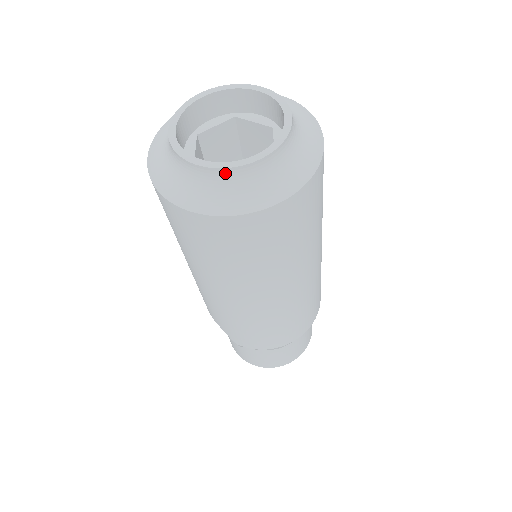
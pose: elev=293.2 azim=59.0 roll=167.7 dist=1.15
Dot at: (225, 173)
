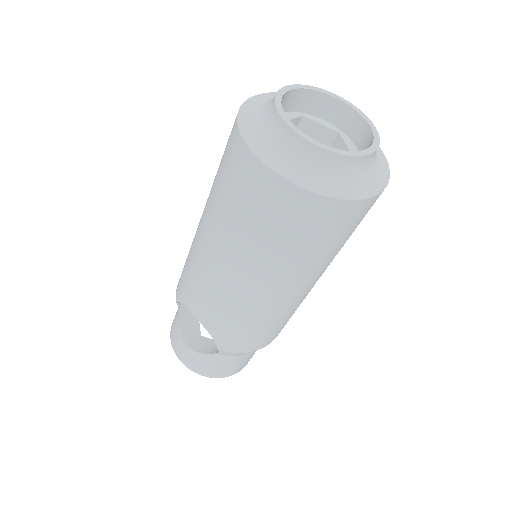
Dot at: (344, 160)
